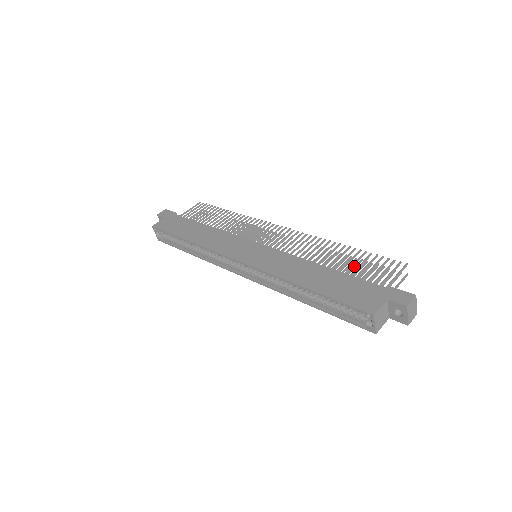
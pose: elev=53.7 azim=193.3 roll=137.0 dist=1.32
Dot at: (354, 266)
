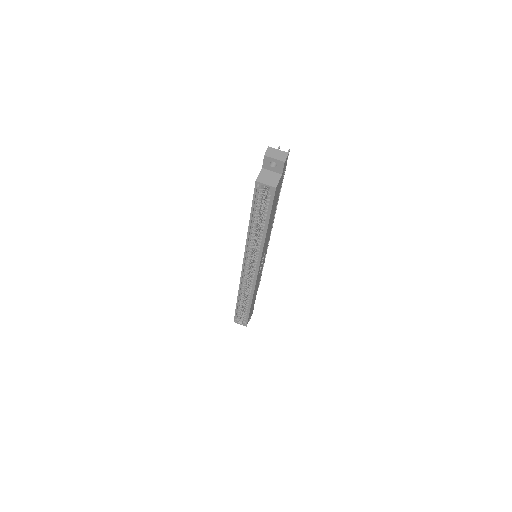
Dot at: occluded
